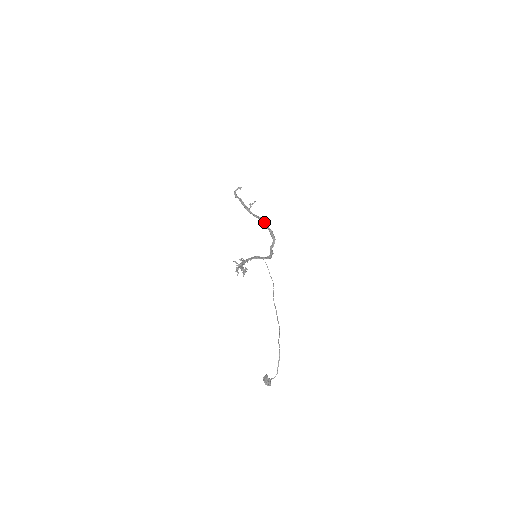
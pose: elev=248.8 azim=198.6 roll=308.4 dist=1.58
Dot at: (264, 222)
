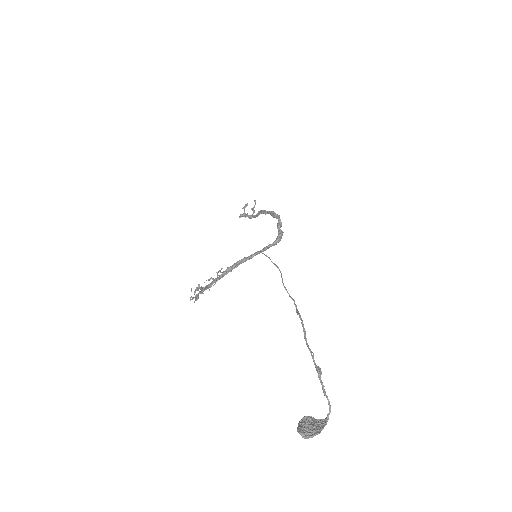
Dot at: (262, 211)
